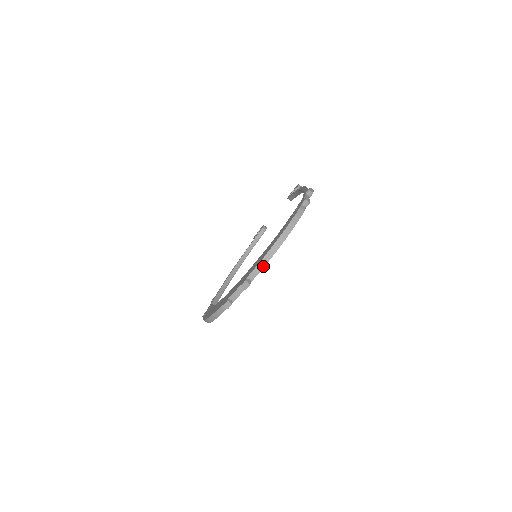
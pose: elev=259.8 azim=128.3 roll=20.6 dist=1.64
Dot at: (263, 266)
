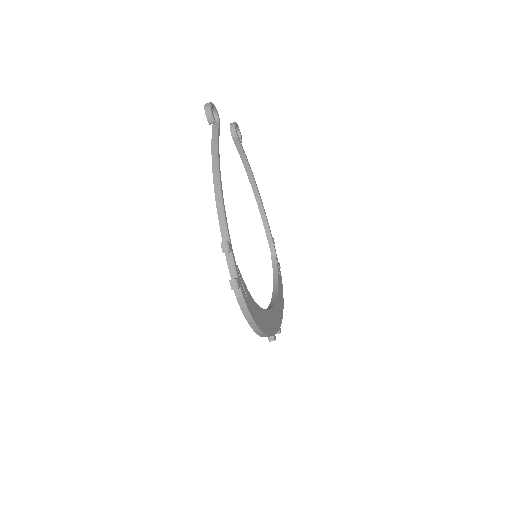
Dot at: (267, 336)
